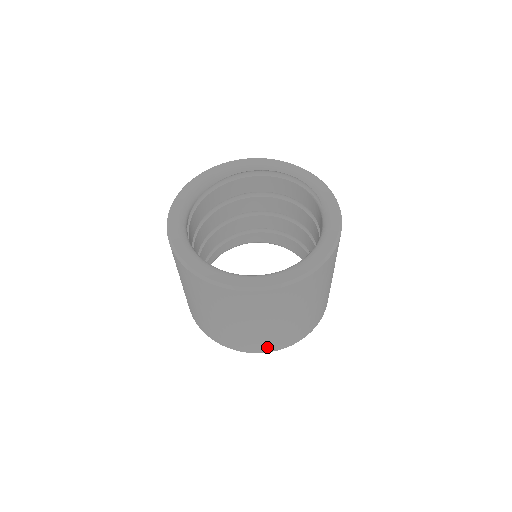
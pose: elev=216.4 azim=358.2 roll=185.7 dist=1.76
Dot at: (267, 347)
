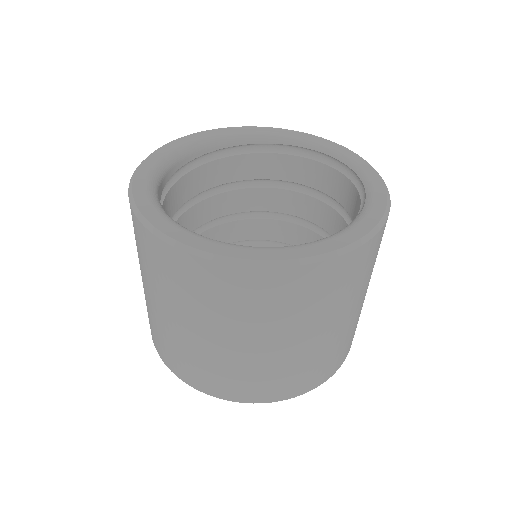
Dot at: (186, 372)
